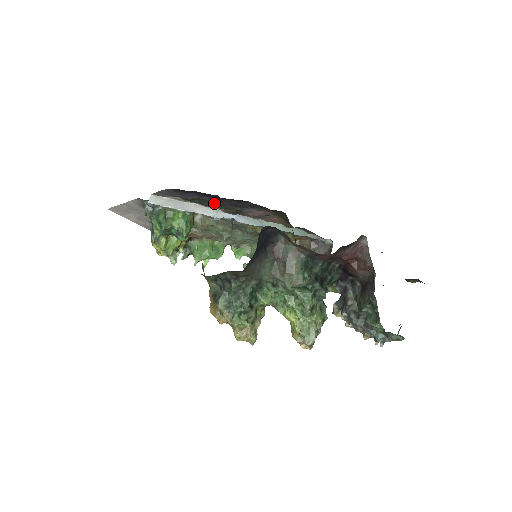
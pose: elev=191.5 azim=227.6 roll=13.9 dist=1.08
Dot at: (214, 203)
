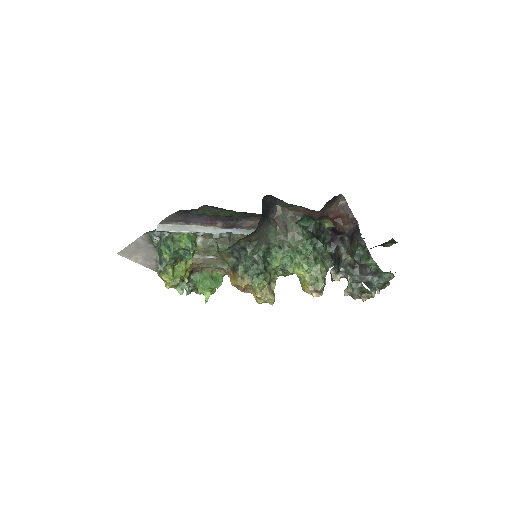
Dot at: (215, 210)
